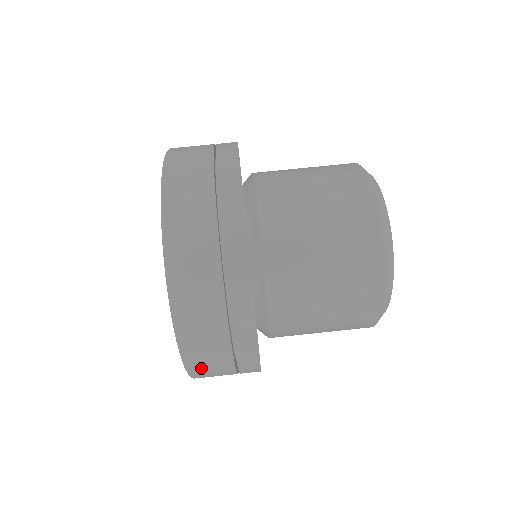
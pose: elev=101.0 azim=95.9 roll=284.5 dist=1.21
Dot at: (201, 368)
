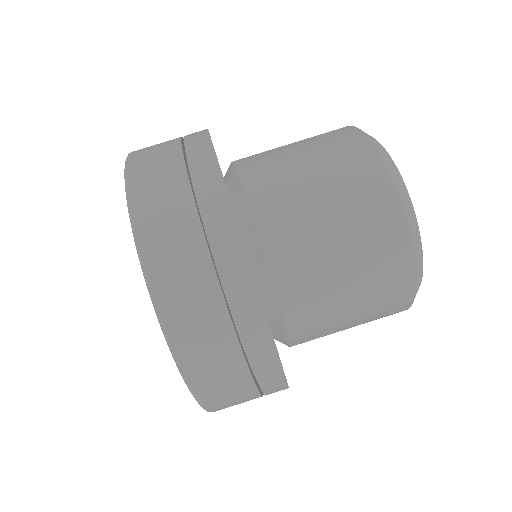
Dot at: occluded
